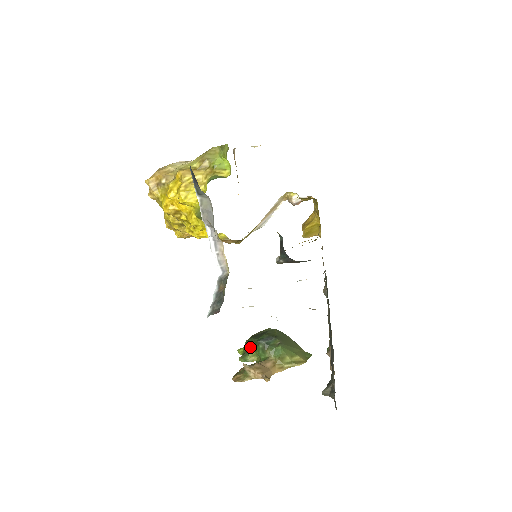
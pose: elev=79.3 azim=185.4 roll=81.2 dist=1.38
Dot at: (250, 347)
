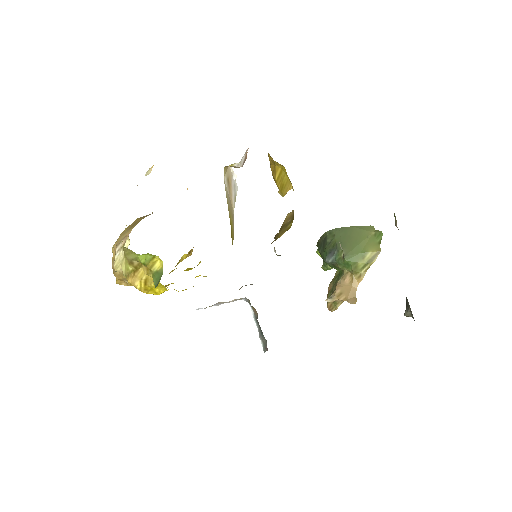
Dot at: (323, 257)
